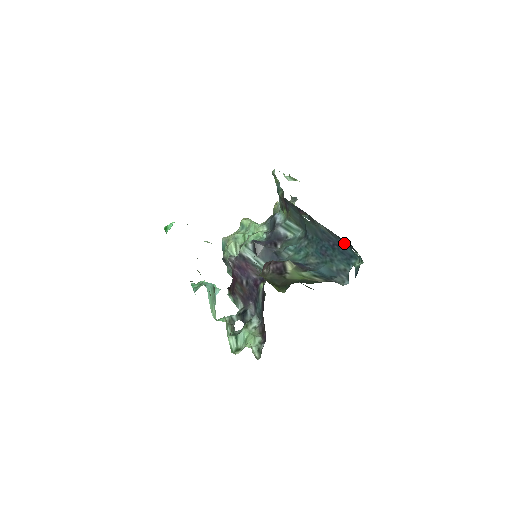
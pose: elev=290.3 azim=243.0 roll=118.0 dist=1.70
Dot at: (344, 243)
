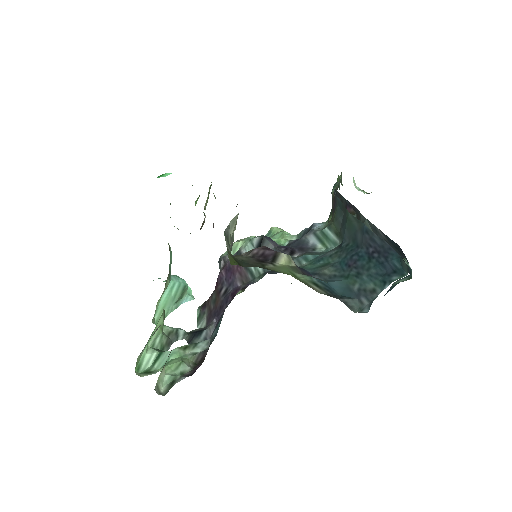
Dot at: (392, 248)
